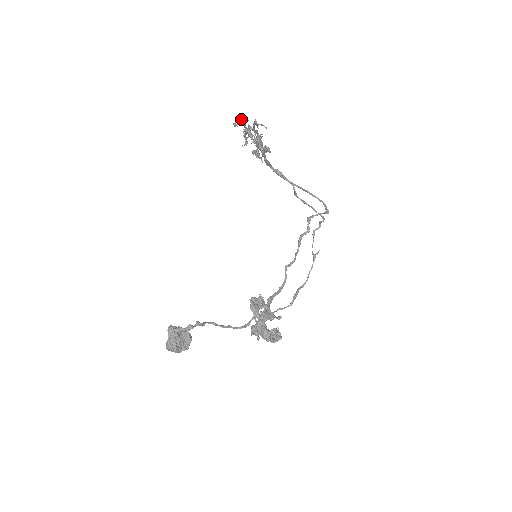
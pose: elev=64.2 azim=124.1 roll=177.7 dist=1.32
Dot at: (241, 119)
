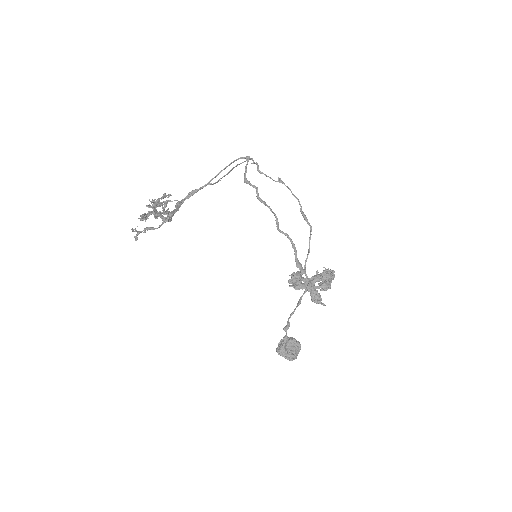
Dot at: (133, 230)
